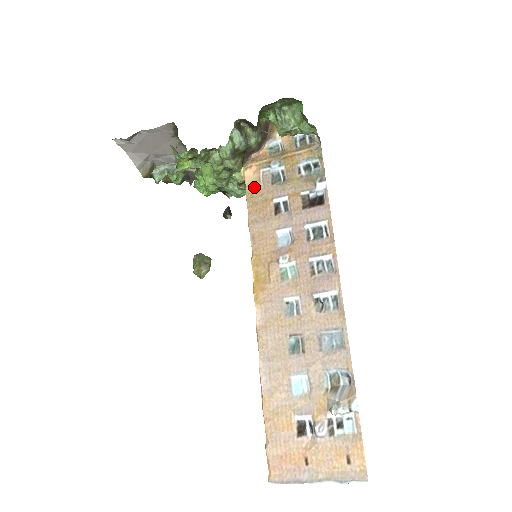
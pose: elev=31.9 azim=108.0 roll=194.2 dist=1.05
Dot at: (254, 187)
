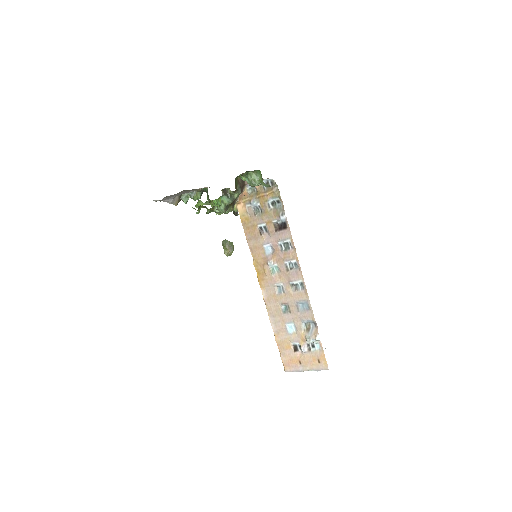
Dot at: (245, 217)
